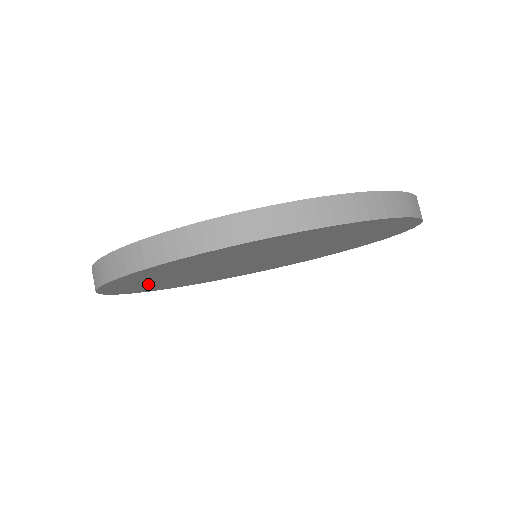
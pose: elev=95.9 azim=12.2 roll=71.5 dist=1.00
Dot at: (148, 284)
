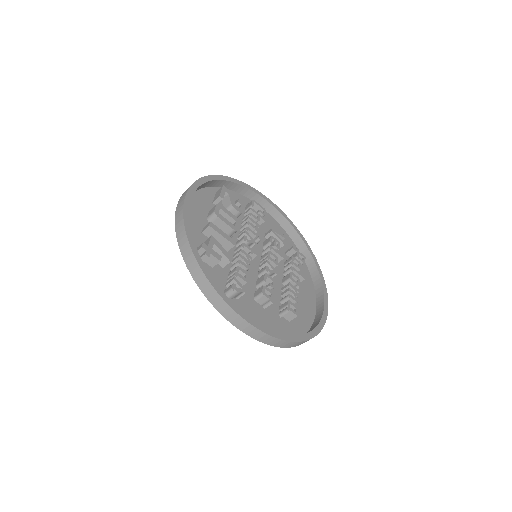
Dot at: (207, 210)
